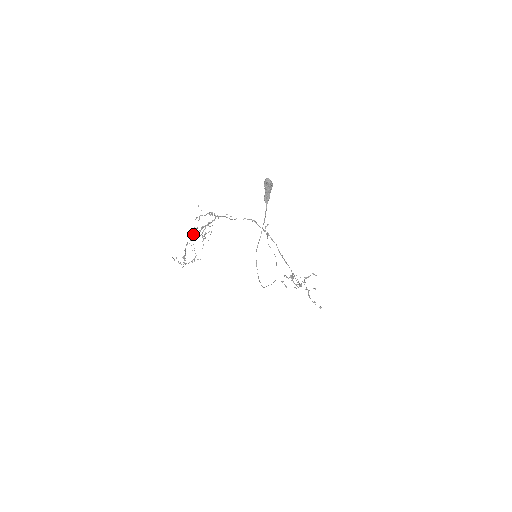
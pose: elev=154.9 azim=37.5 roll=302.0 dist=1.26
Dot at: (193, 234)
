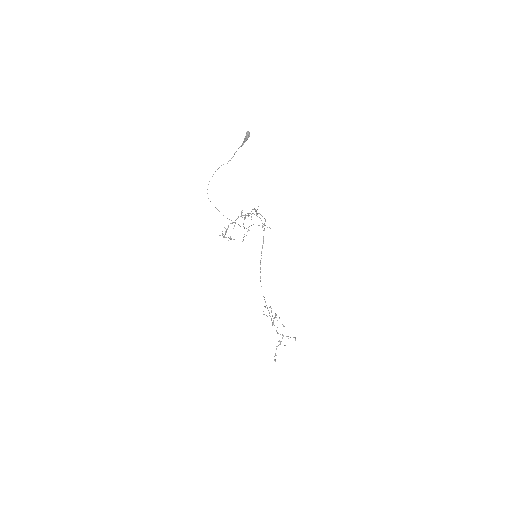
Dot at: occluded
